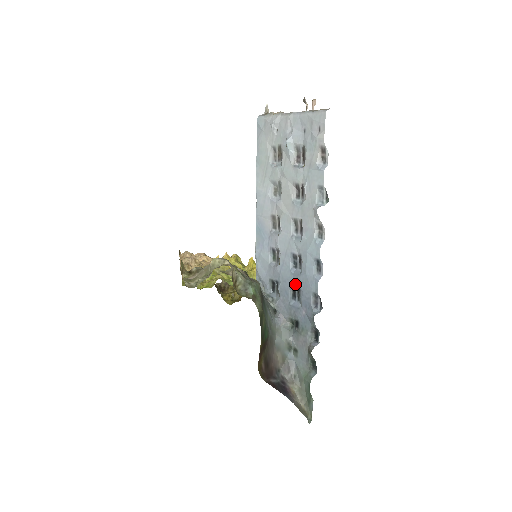
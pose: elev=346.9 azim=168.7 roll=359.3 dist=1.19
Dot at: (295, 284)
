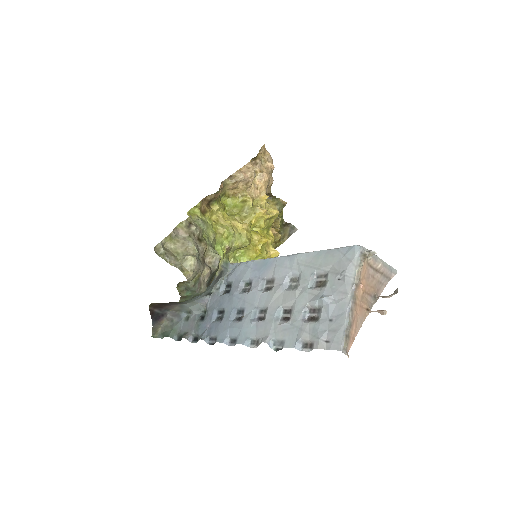
Dot at: (225, 315)
